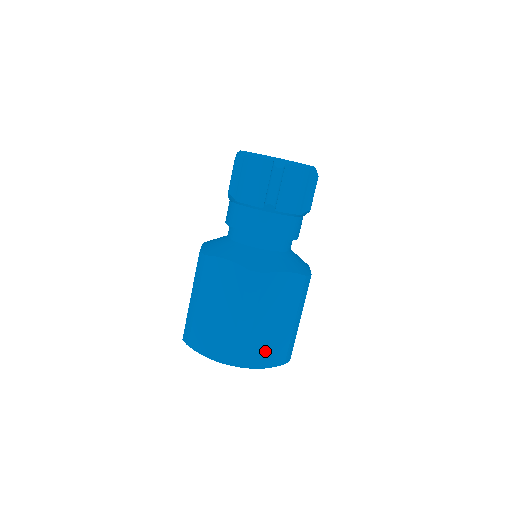
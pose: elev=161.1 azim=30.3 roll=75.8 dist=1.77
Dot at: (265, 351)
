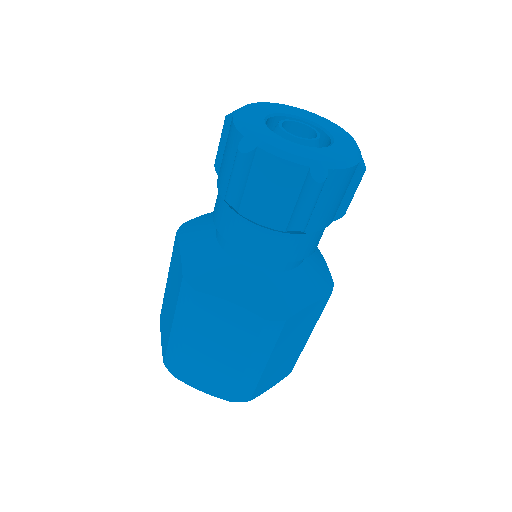
Dot at: (274, 376)
